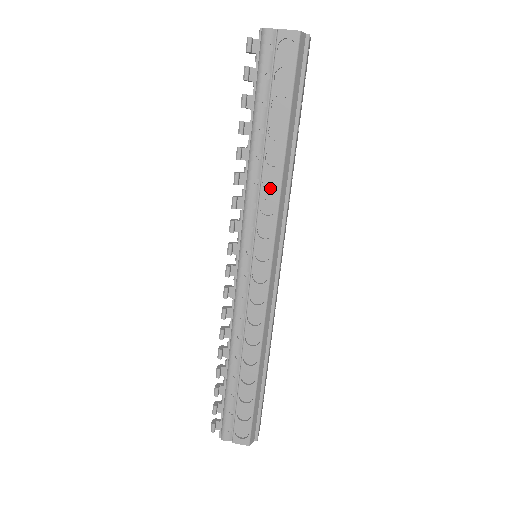
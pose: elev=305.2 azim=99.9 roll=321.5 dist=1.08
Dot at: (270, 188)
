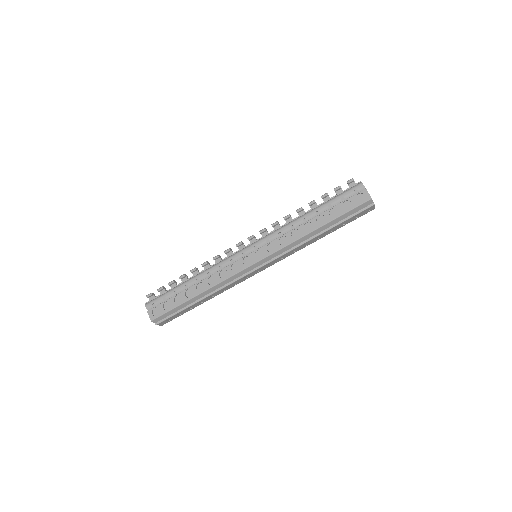
Dot at: (293, 235)
